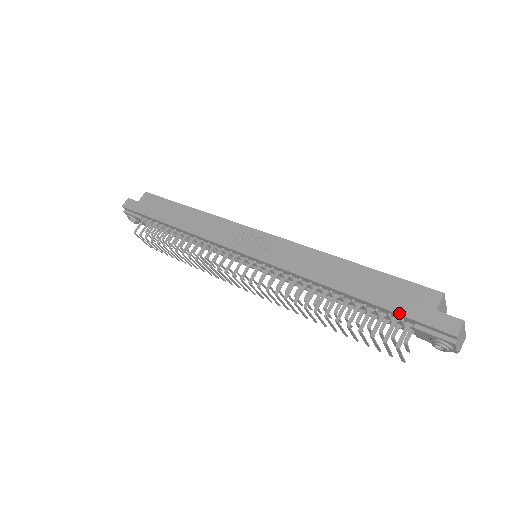
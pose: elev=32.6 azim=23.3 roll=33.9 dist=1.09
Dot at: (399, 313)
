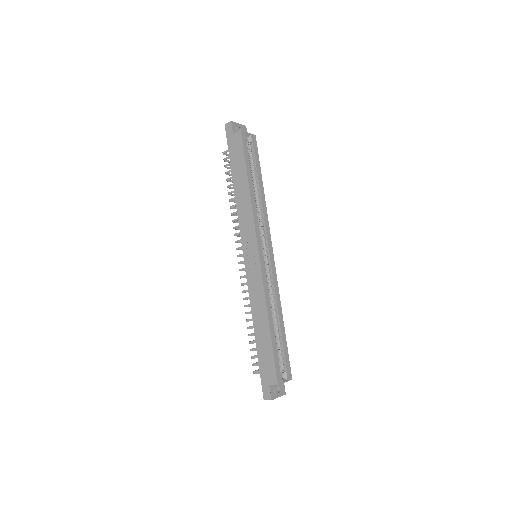
Dot at: (260, 368)
